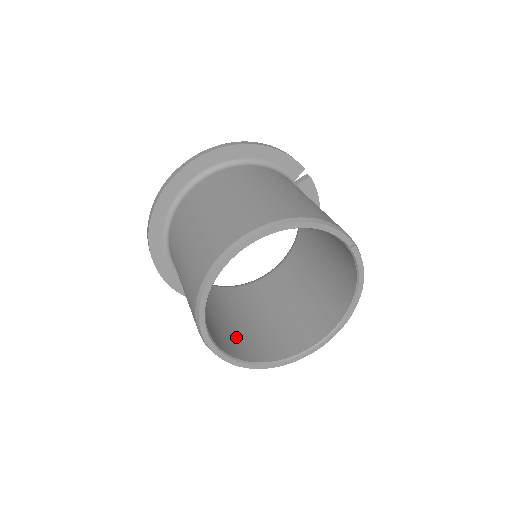
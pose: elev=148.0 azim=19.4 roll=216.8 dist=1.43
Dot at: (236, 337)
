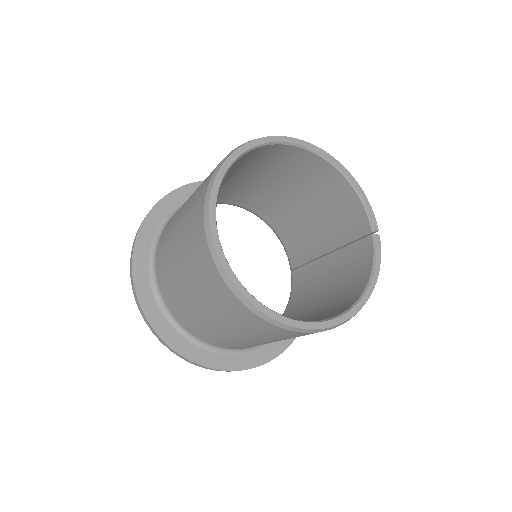
Dot at: occluded
